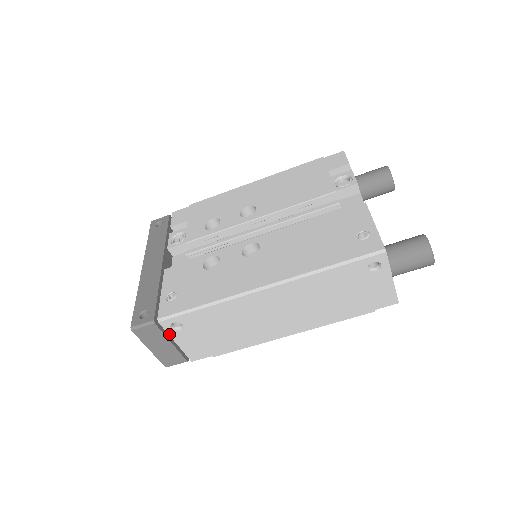
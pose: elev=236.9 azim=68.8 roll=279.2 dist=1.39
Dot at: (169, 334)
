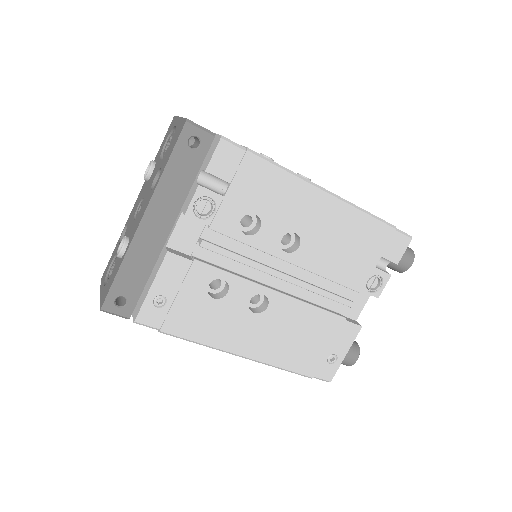
Dot at: (133, 312)
